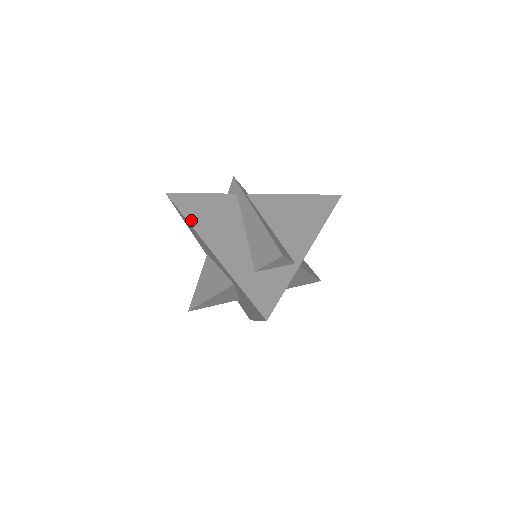
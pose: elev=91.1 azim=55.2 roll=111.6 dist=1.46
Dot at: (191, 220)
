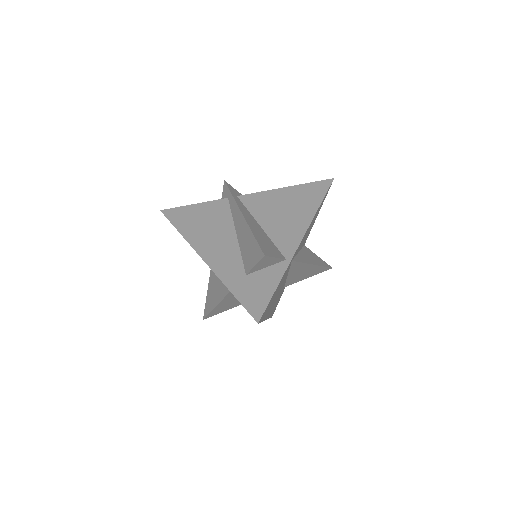
Dot at: (184, 233)
